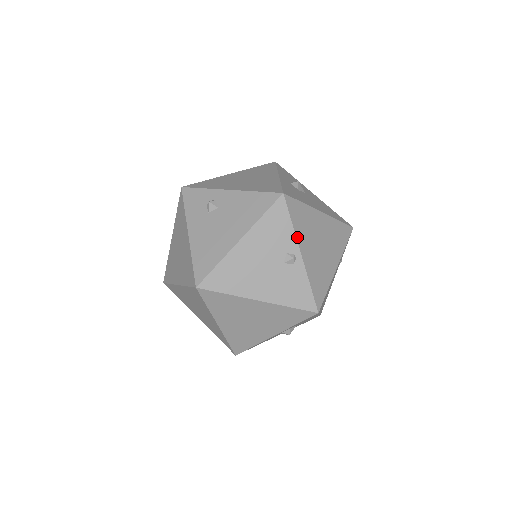
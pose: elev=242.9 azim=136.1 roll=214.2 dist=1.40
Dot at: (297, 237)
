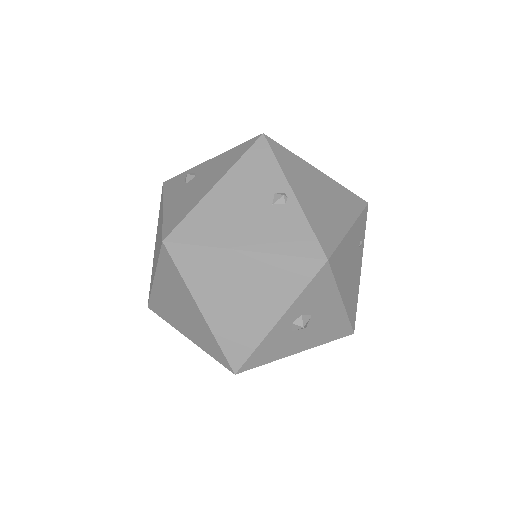
Dot at: (286, 176)
